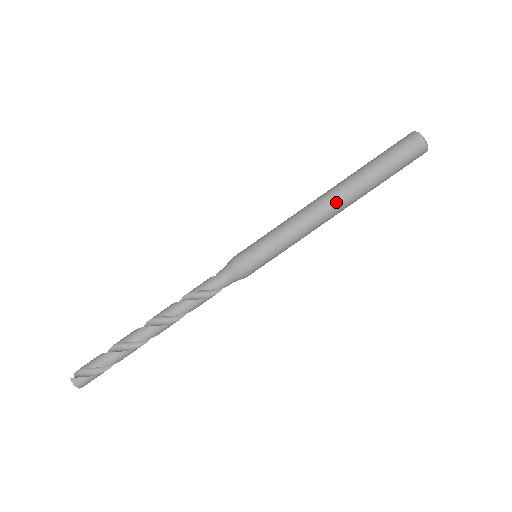
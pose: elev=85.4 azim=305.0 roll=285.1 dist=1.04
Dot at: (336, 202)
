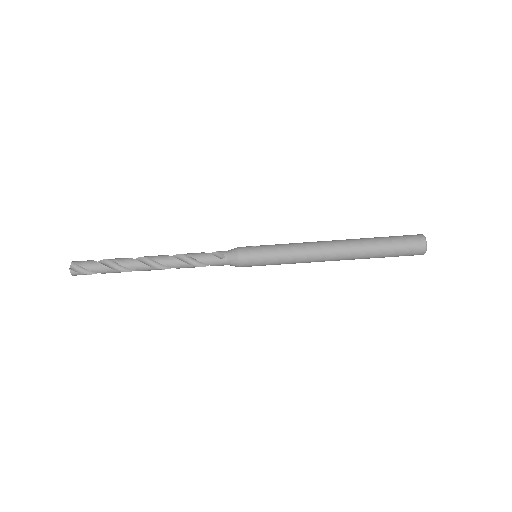
Dot at: (336, 259)
